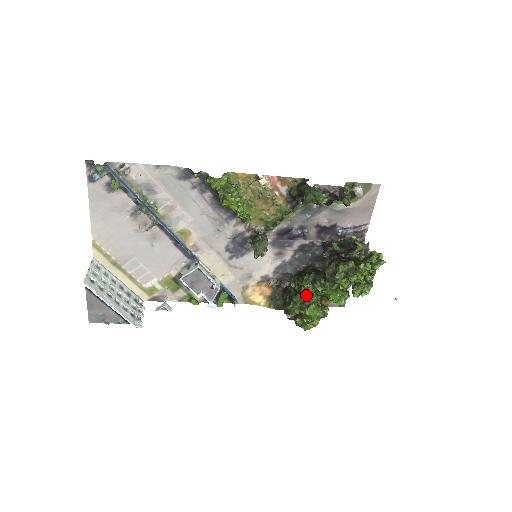
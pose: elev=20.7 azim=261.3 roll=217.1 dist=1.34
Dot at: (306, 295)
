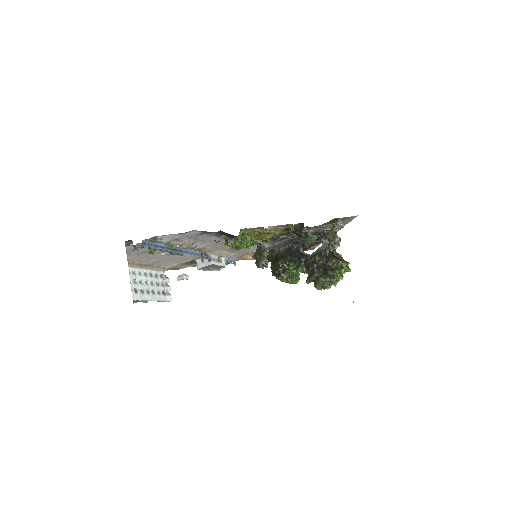
Dot at: occluded
